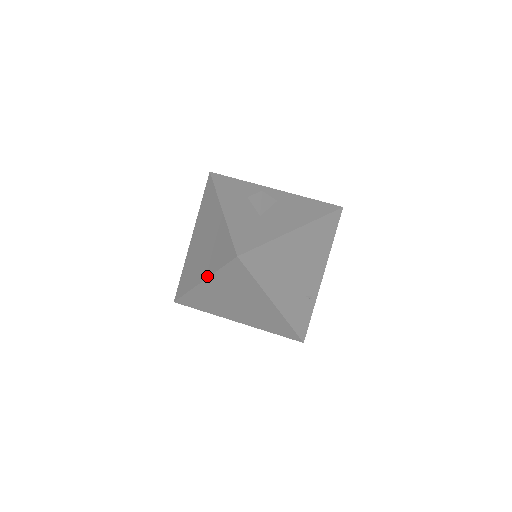
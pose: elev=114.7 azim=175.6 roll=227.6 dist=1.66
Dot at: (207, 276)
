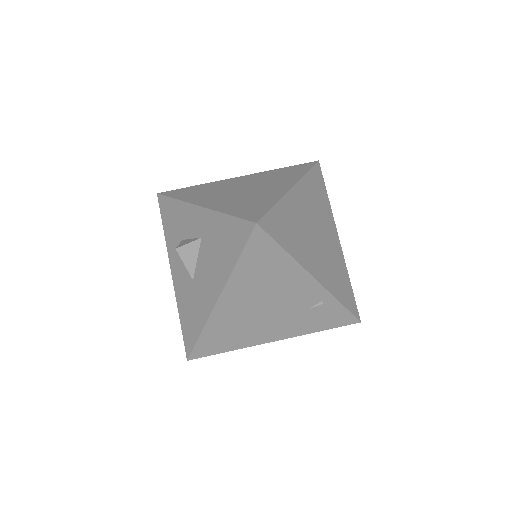
Dot at: occluded
